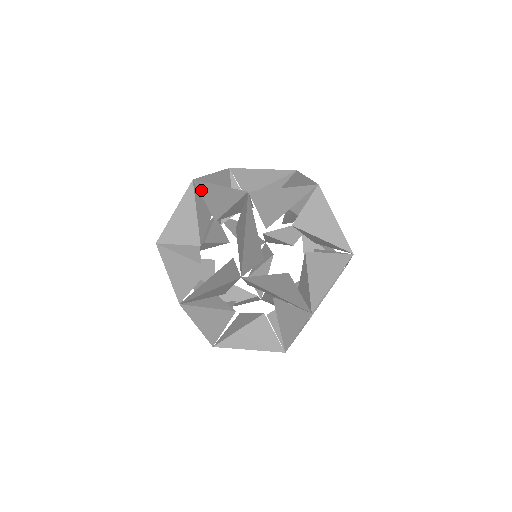
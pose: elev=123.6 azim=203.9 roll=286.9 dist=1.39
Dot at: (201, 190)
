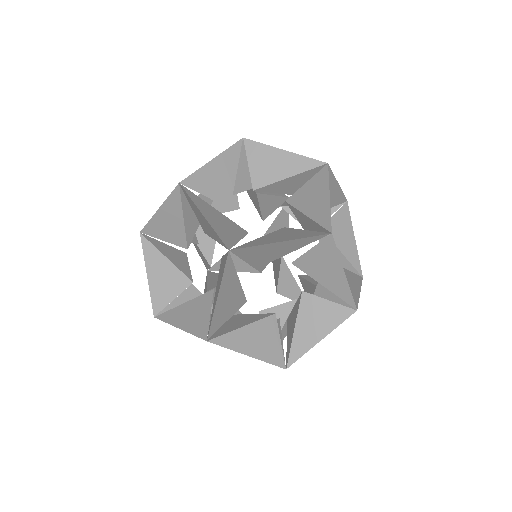
Dot at: (324, 246)
